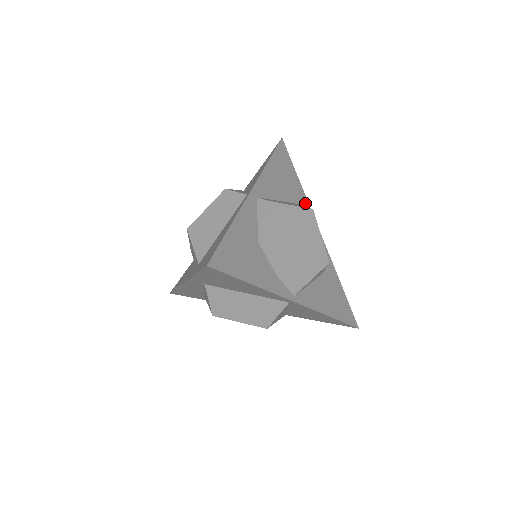
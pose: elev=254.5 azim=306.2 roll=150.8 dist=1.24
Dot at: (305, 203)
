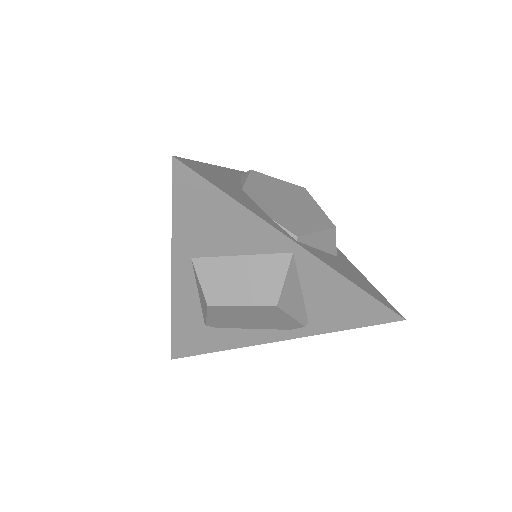
Dot at: occluded
